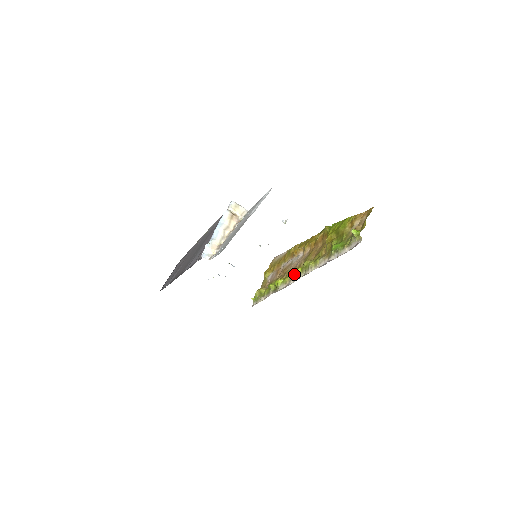
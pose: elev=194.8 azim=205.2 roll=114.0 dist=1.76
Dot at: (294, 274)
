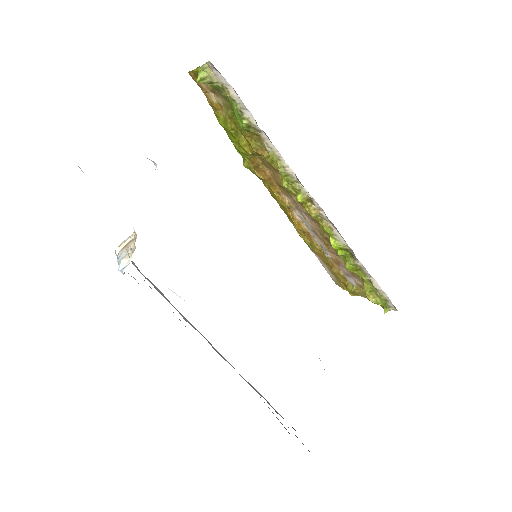
Dot at: (309, 209)
